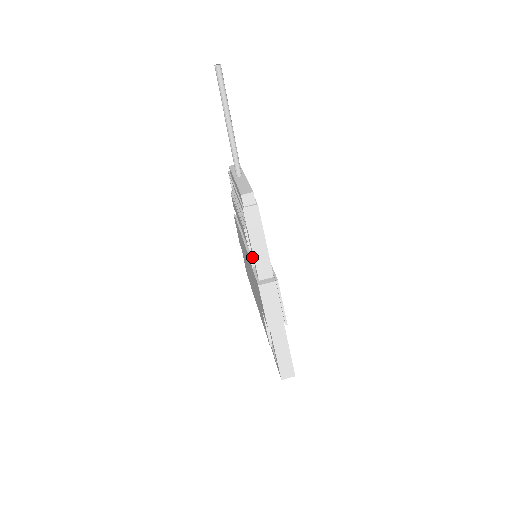
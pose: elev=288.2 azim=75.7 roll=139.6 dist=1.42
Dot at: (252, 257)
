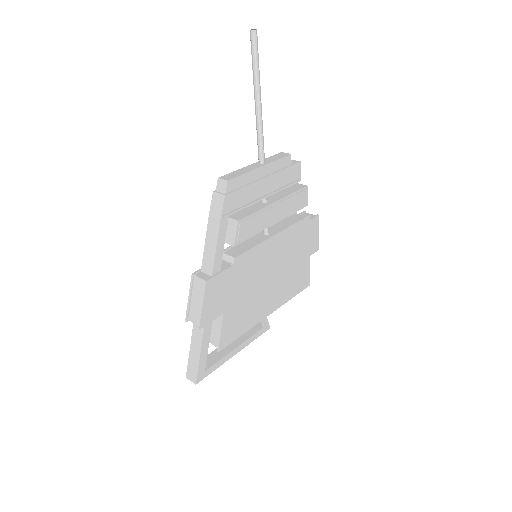
Dot at: (229, 250)
